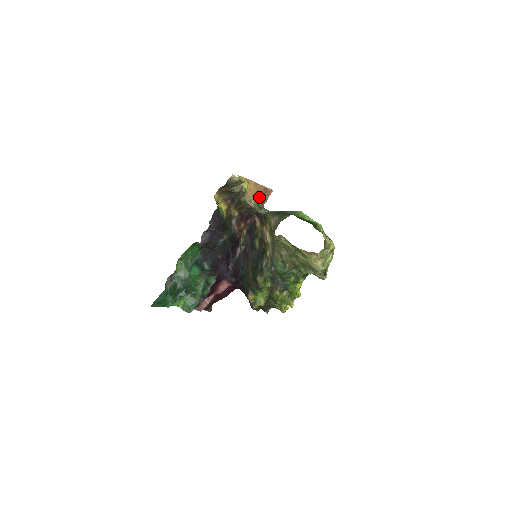
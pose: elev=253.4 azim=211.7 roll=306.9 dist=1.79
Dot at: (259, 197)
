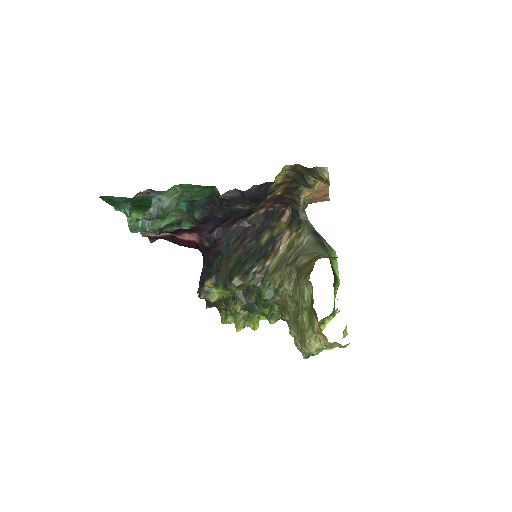
Dot at: (313, 196)
